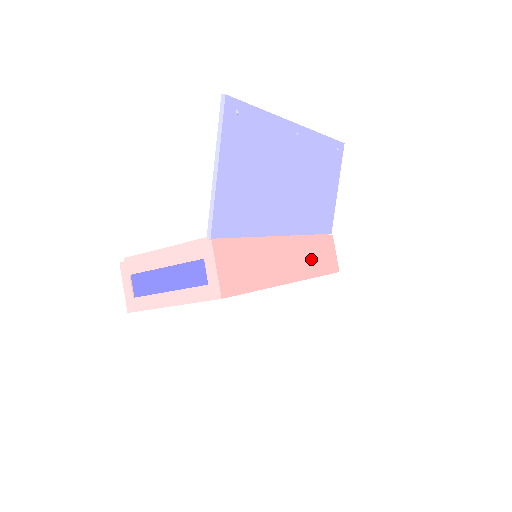
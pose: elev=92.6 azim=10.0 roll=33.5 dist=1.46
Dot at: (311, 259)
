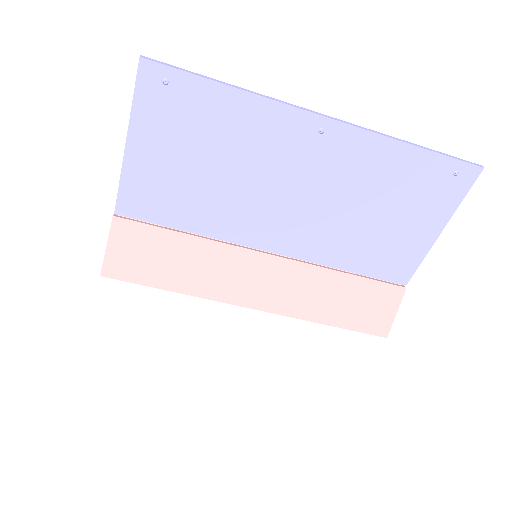
Dot at: (318, 298)
